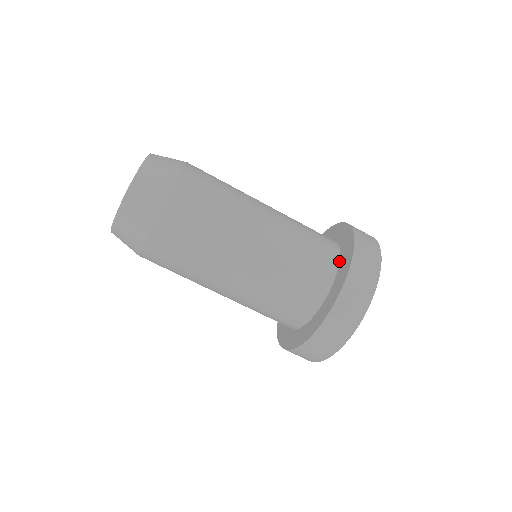
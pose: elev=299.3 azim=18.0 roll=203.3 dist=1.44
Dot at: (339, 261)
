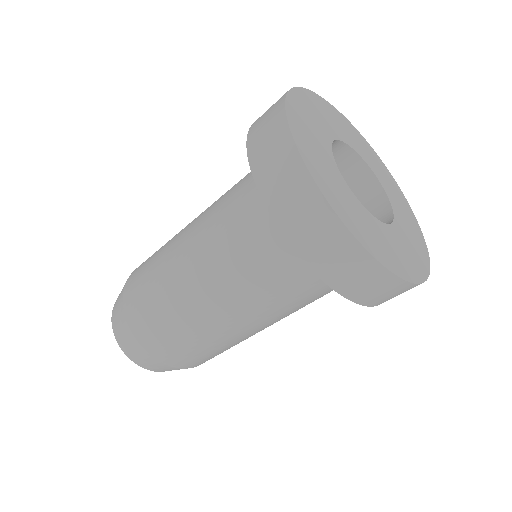
Dot at: occluded
